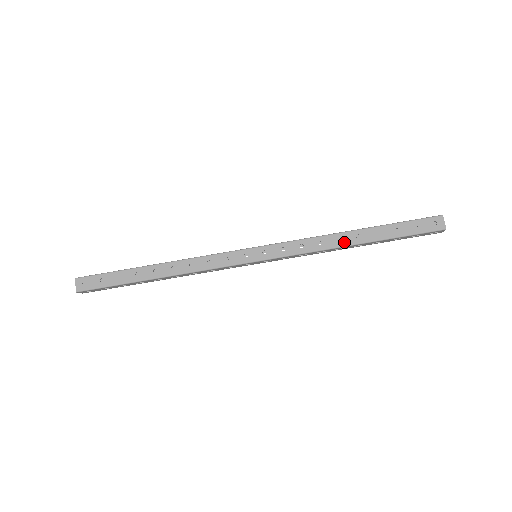
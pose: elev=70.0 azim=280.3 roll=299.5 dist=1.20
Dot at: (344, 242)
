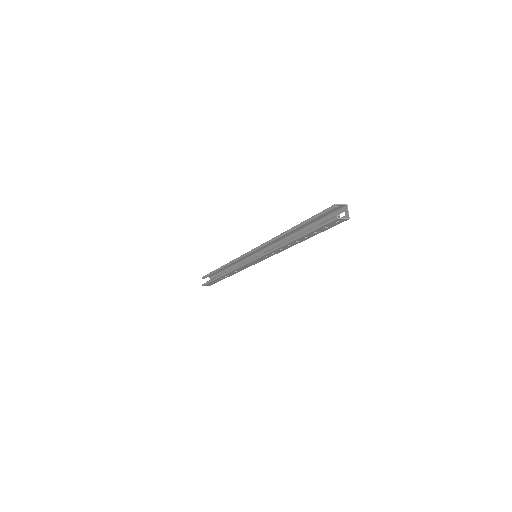
Dot at: (293, 245)
